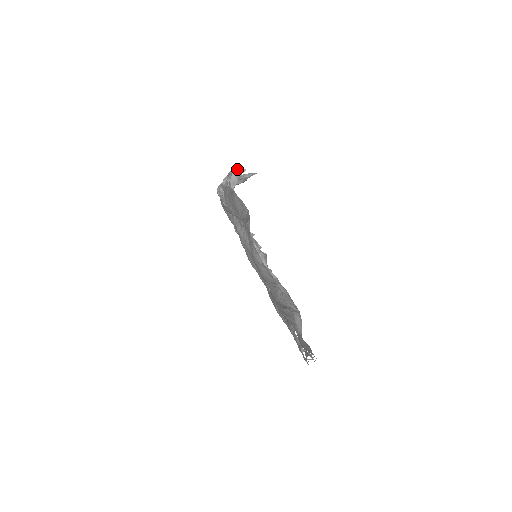
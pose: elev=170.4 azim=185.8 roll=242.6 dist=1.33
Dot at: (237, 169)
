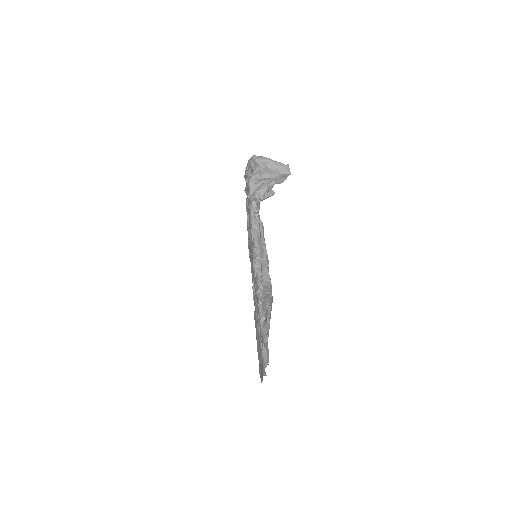
Dot at: (277, 180)
